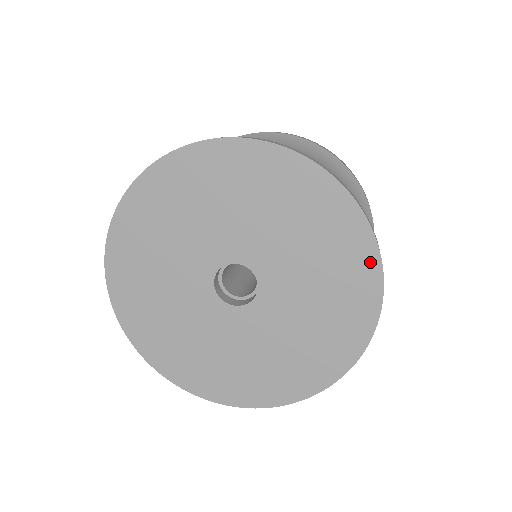
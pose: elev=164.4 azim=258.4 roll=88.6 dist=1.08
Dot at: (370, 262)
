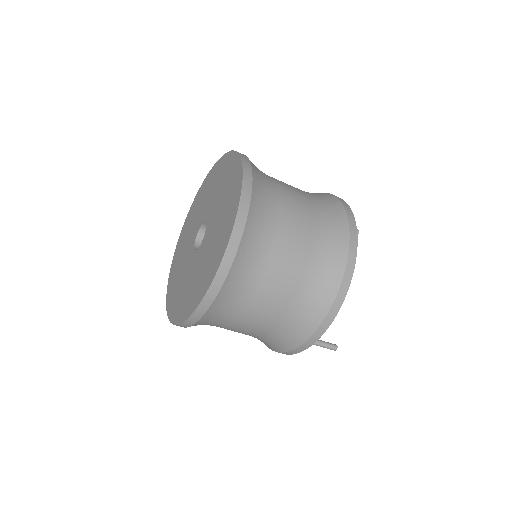
Dot at: (237, 198)
